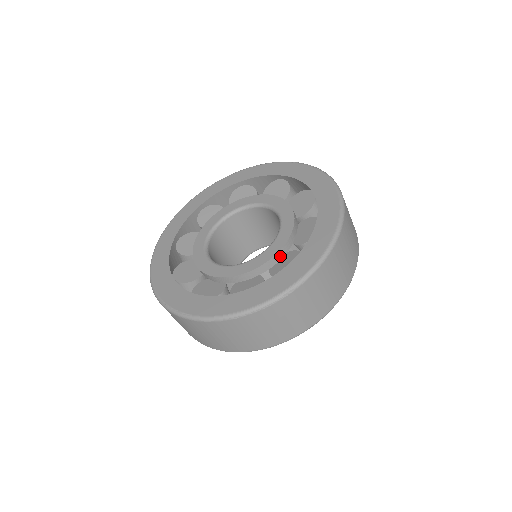
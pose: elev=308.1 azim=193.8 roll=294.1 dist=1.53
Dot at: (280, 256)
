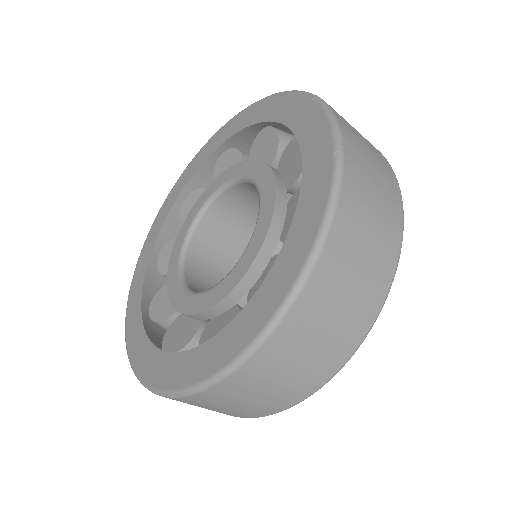
Dot at: (221, 309)
